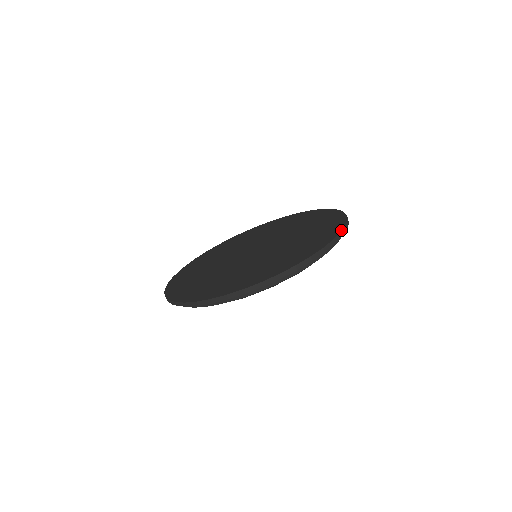
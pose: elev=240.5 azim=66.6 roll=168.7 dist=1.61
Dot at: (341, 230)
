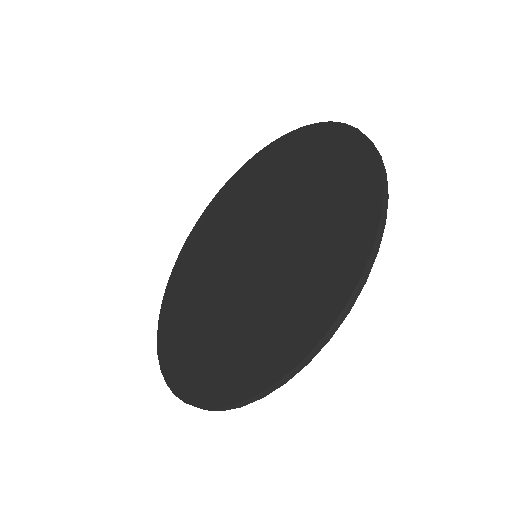
Dot at: (353, 128)
